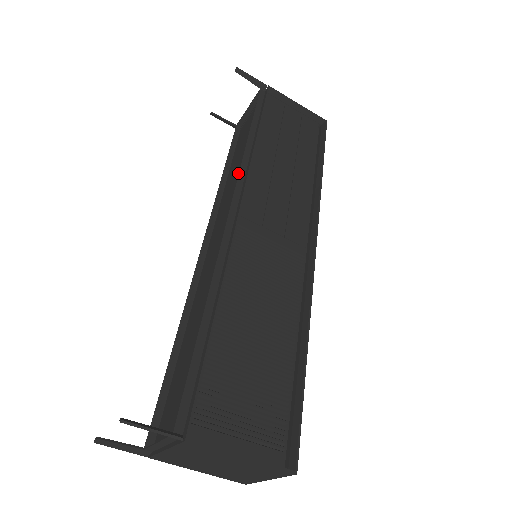
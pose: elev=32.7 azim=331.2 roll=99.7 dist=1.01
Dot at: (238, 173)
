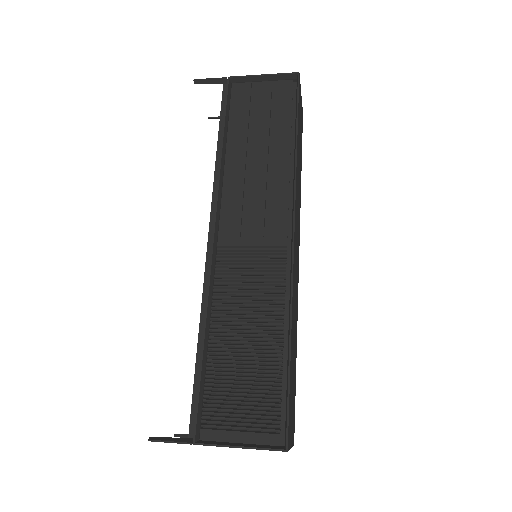
Dot at: occluded
